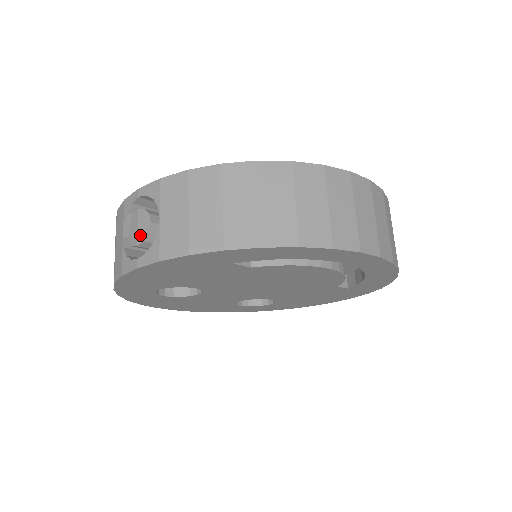
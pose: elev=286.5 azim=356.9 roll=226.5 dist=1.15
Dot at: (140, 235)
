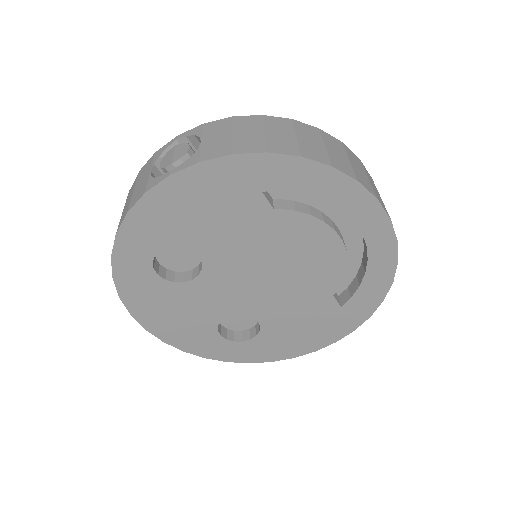
Dot at: (176, 157)
